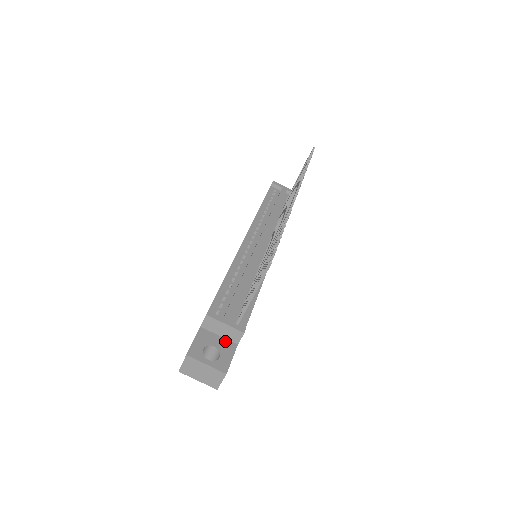
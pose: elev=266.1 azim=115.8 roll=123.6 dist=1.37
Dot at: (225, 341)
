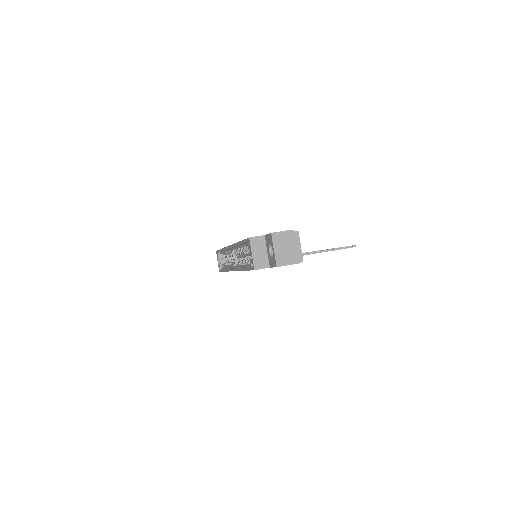
Dot at: occluded
